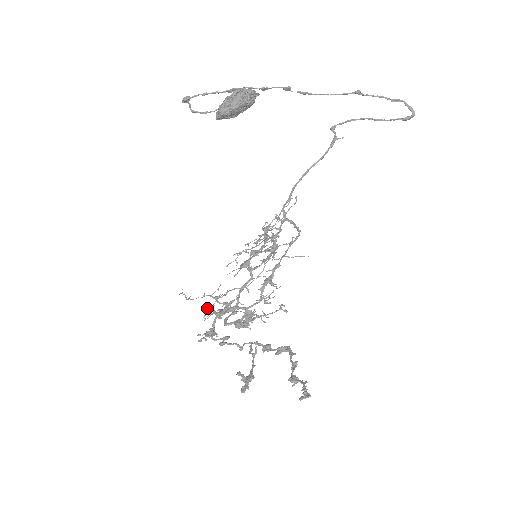
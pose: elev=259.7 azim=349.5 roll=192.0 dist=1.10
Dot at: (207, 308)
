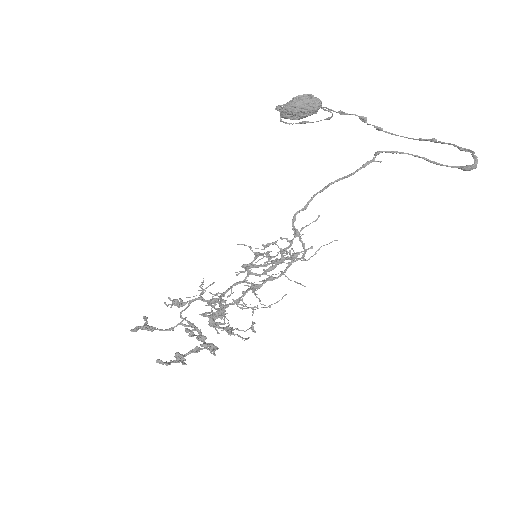
Dot at: occluded
